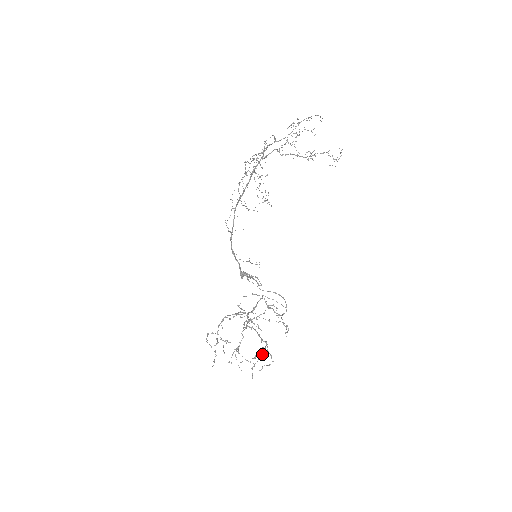
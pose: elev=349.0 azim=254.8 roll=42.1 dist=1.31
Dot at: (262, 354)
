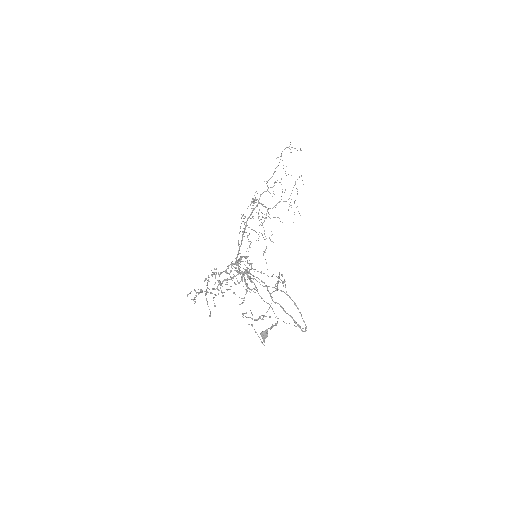
Dot at: (239, 261)
